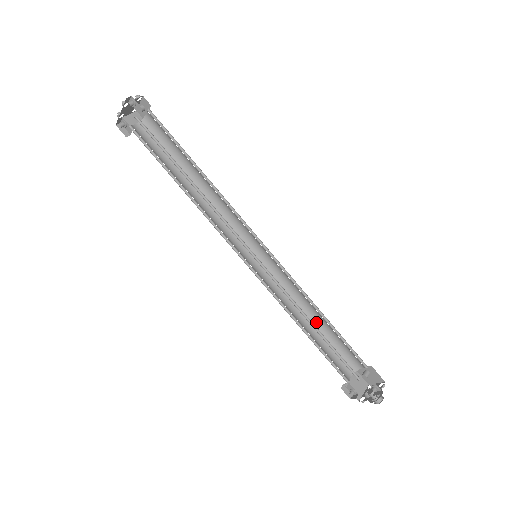
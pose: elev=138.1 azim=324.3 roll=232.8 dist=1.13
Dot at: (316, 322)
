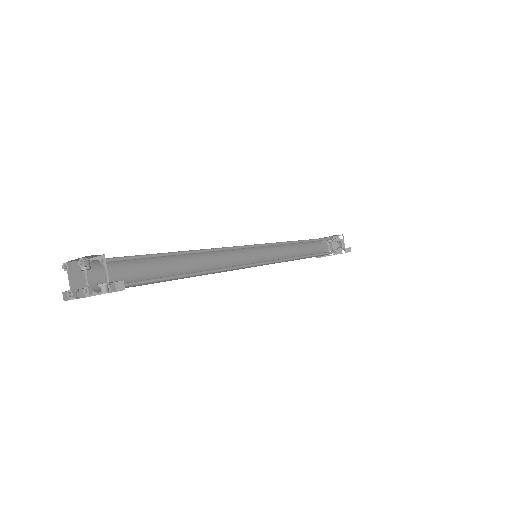
Dot at: (296, 243)
